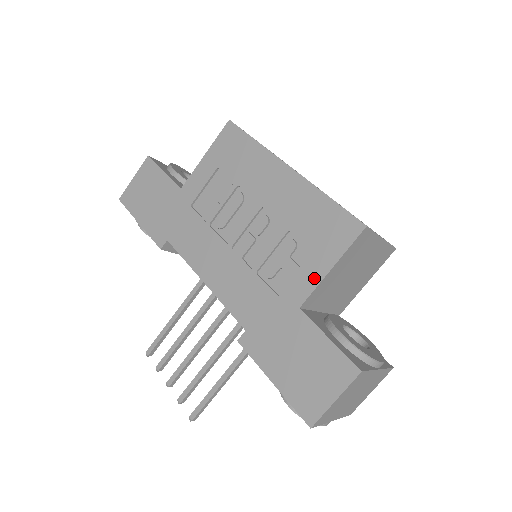
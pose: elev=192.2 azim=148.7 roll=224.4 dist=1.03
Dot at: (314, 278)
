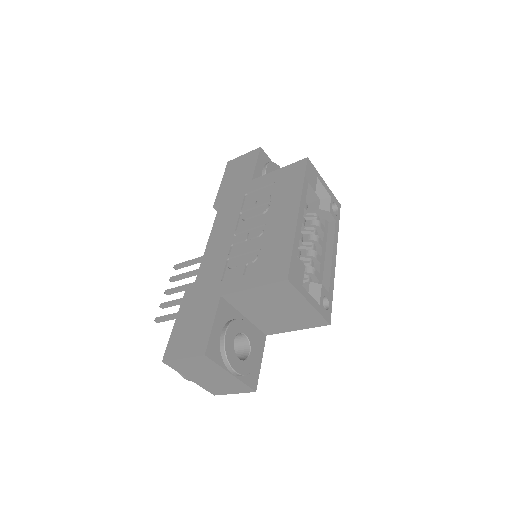
Dot at: (241, 286)
